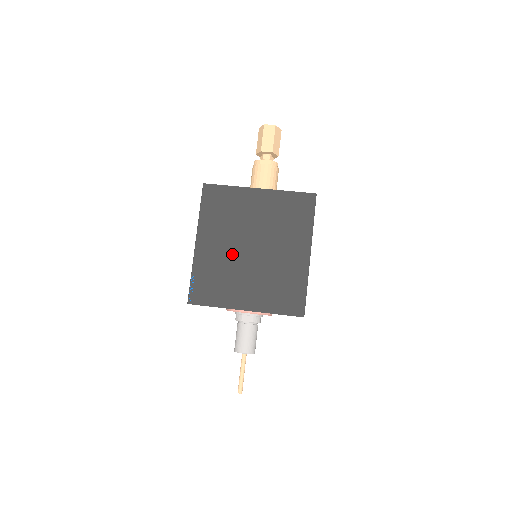
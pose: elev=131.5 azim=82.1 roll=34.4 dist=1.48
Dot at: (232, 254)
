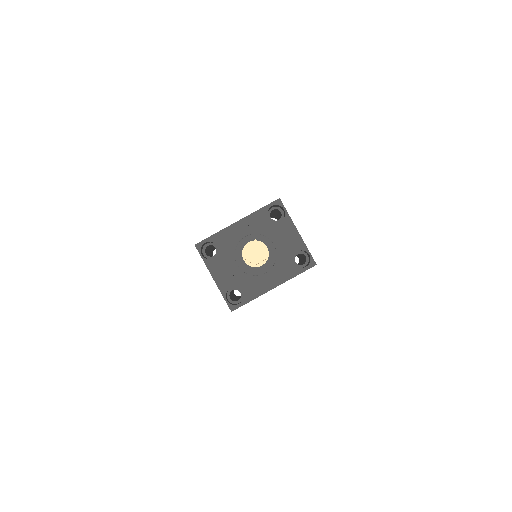
Dot at: occluded
